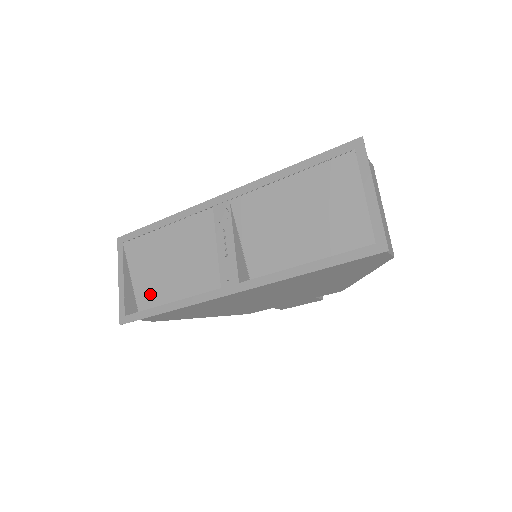
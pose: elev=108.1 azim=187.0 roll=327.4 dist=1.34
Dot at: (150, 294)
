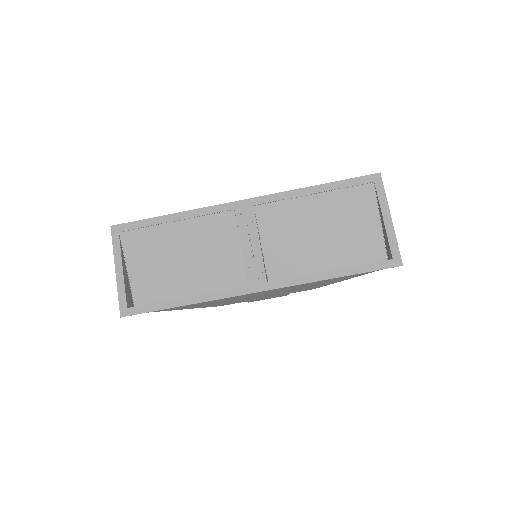
Dot at: (151, 286)
